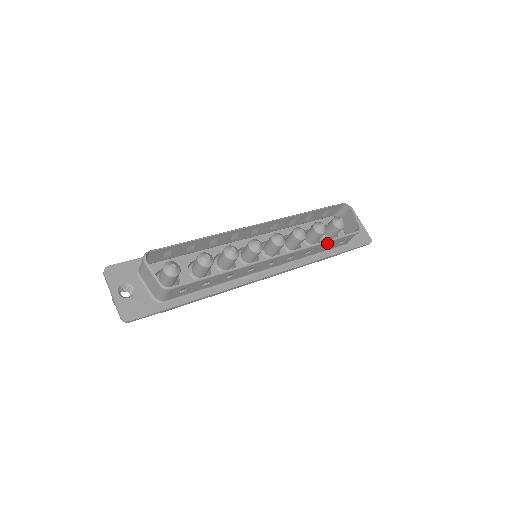
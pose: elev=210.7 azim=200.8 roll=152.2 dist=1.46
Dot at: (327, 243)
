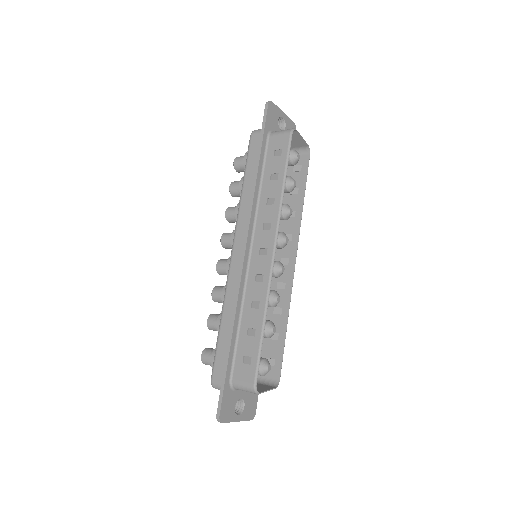
Dot at: (301, 194)
